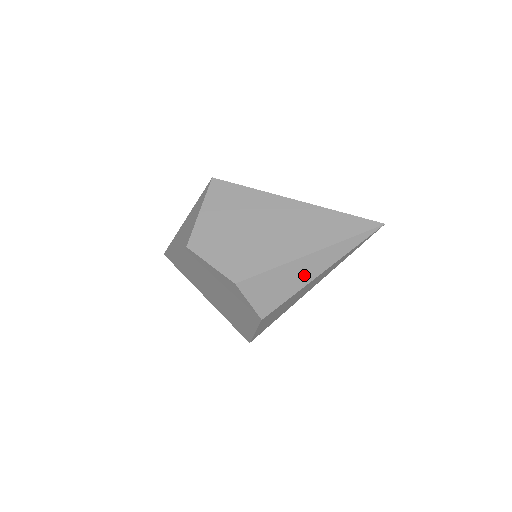
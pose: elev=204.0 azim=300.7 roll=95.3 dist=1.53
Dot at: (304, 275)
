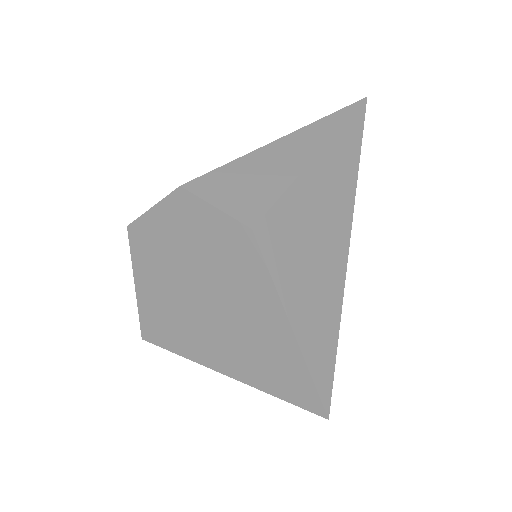
Dot at: (289, 161)
